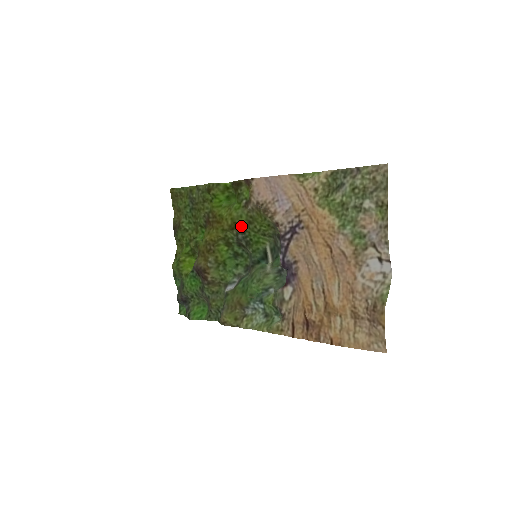
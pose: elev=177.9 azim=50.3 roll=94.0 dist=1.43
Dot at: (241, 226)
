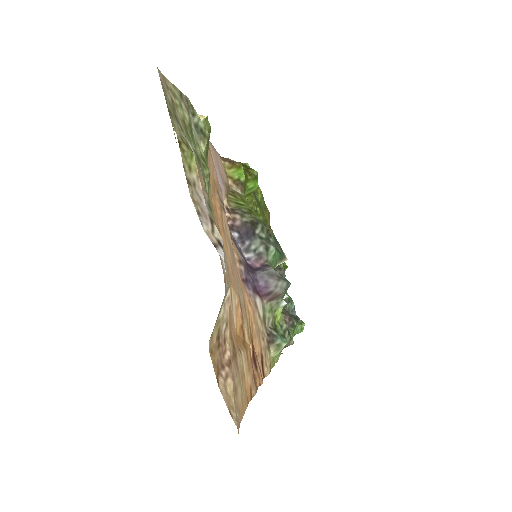
Dot at: occluded
